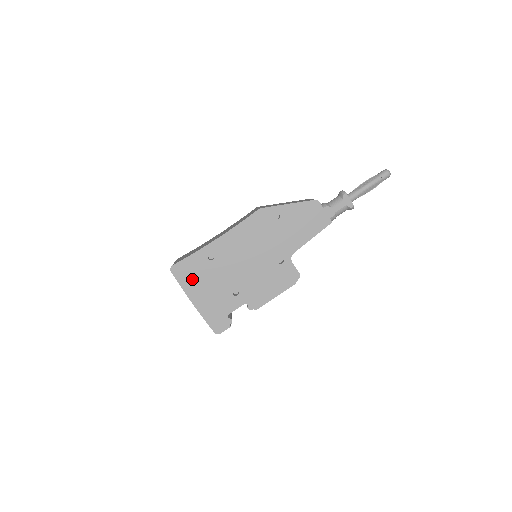
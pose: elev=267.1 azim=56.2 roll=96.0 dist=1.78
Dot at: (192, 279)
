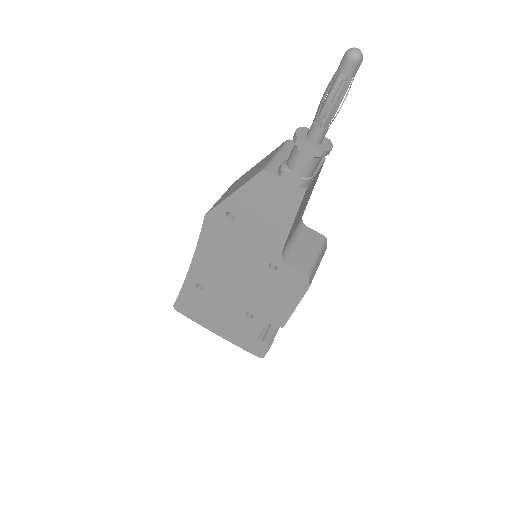
Dot at: (199, 313)
